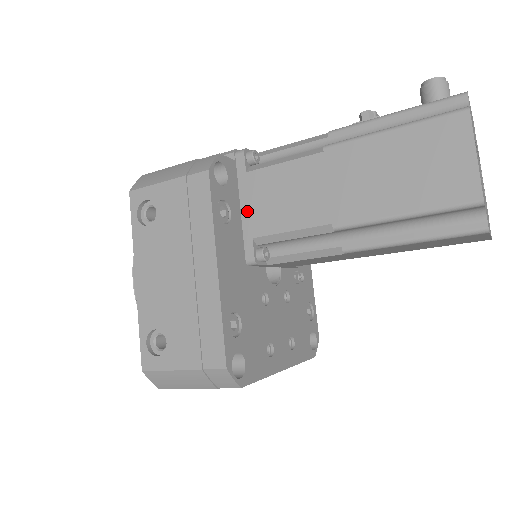
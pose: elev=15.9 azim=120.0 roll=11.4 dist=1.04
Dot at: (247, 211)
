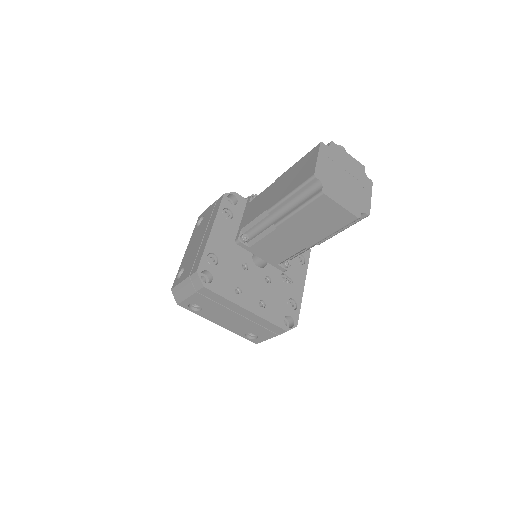
Dot at: (243, 219)
